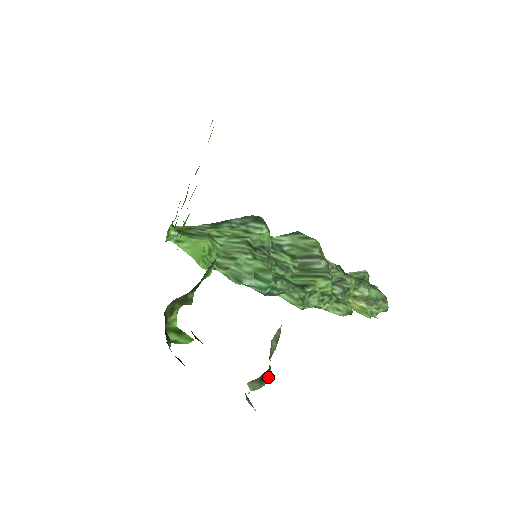
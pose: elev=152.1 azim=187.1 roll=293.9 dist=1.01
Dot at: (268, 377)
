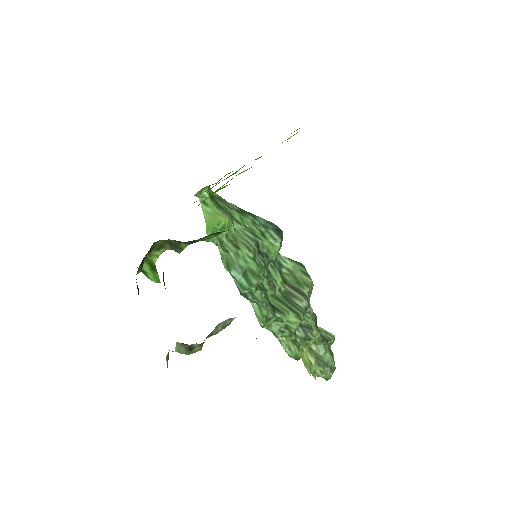
Dot at: (196, 350)
